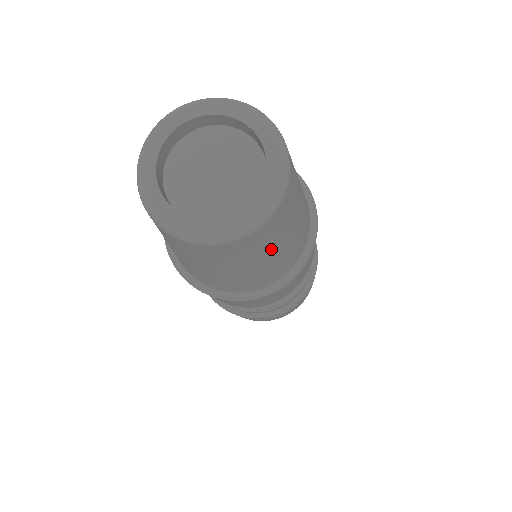
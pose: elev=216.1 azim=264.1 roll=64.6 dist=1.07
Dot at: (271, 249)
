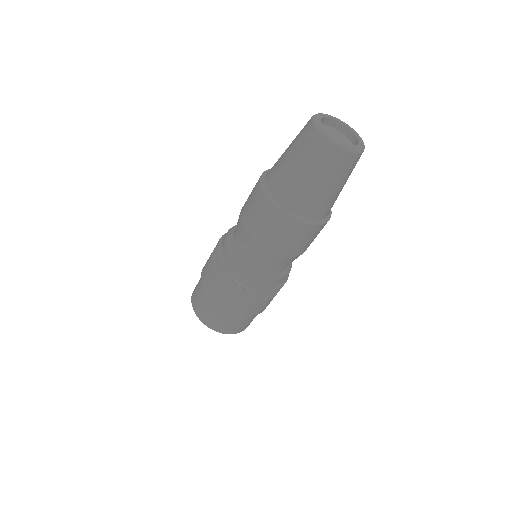
Dot at: (346, 179)
